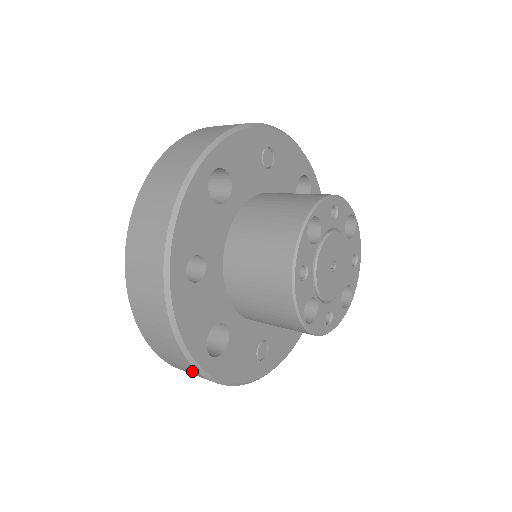
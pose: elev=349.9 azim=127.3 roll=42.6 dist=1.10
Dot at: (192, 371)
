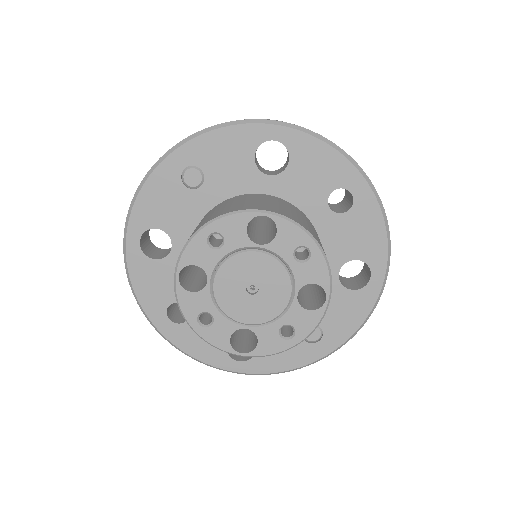
Dot at: occluded
